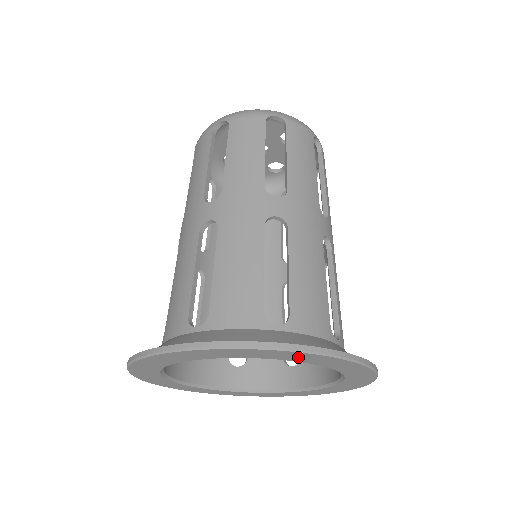
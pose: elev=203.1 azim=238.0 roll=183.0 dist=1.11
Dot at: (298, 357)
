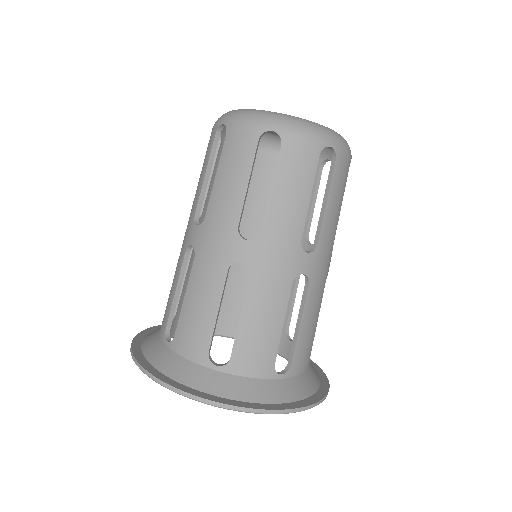
Dot at: occluded
